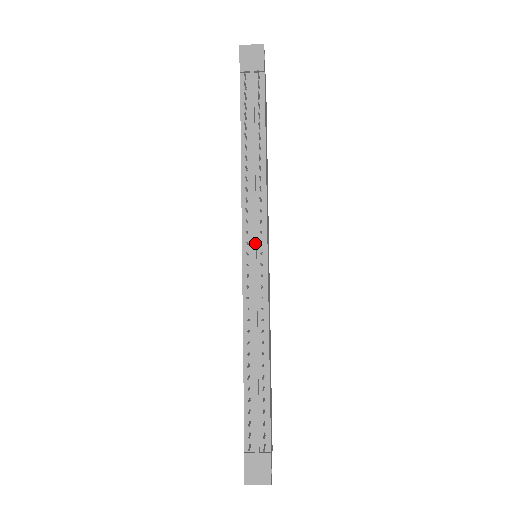
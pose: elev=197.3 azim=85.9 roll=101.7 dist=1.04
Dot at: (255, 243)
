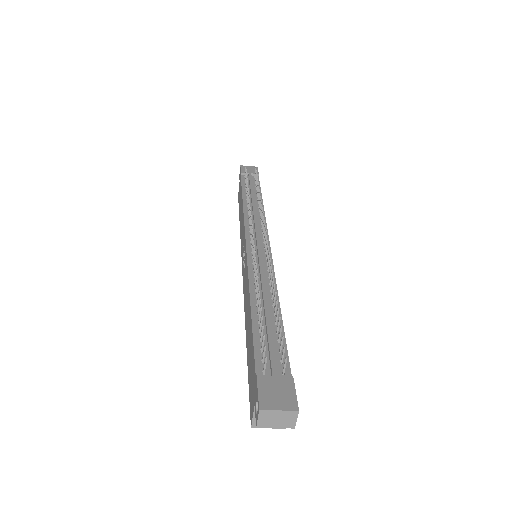
Dot at: (258, 234)
